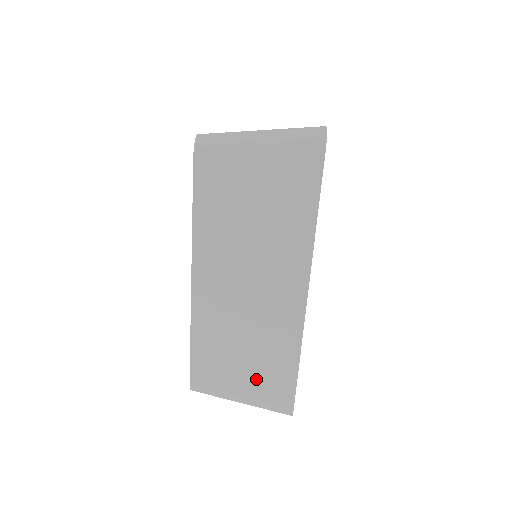
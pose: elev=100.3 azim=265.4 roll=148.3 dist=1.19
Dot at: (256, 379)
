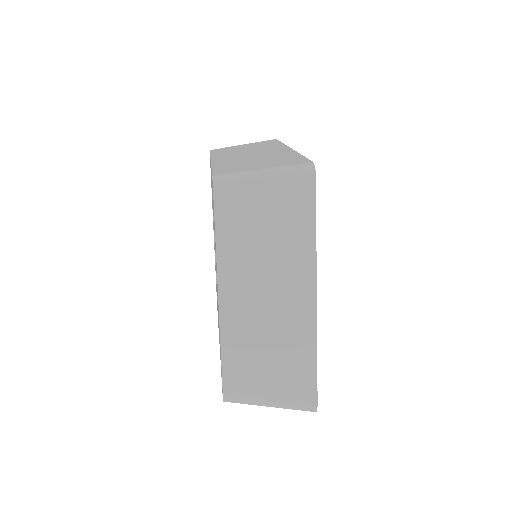
Dot at: (272, 163)
